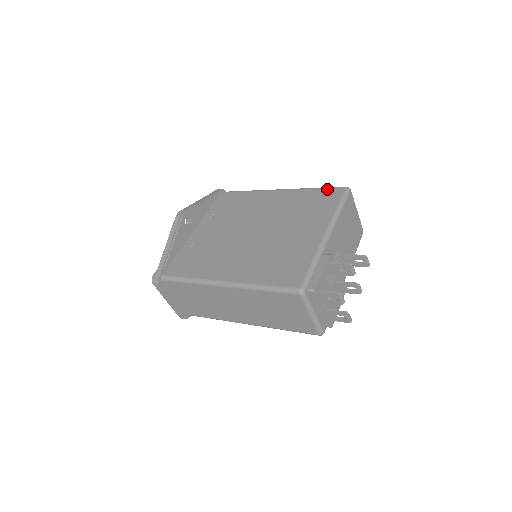
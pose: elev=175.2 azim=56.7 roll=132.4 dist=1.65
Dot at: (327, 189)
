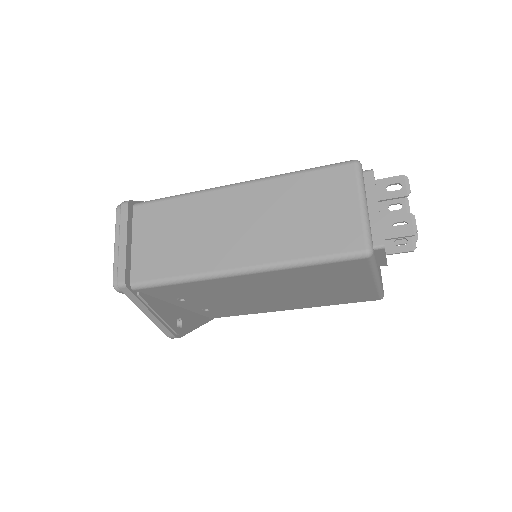
Dot at: occluded
